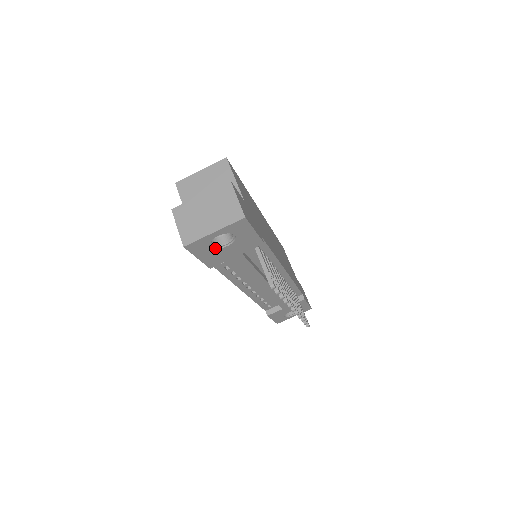
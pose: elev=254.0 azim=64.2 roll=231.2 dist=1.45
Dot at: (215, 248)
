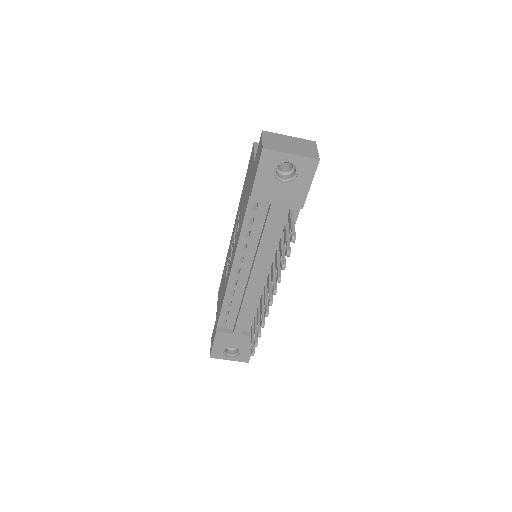
Dot at: (275, 176)
